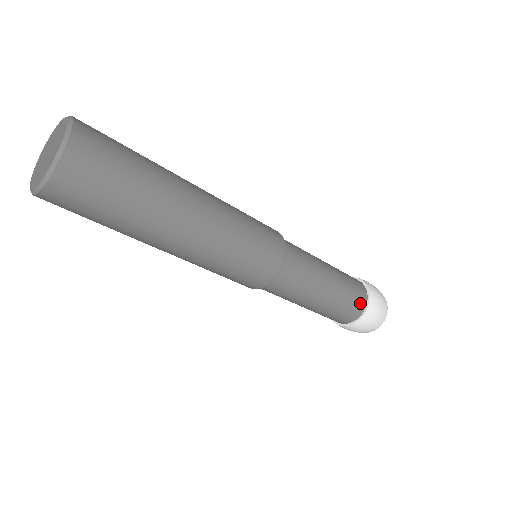
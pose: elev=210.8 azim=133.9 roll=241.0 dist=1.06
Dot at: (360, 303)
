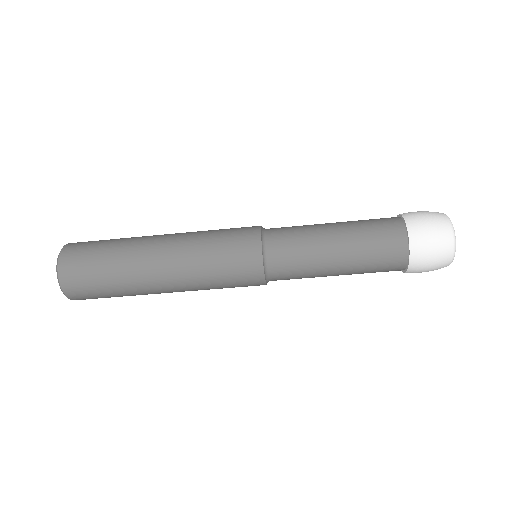
Dot at: (390, 219)
